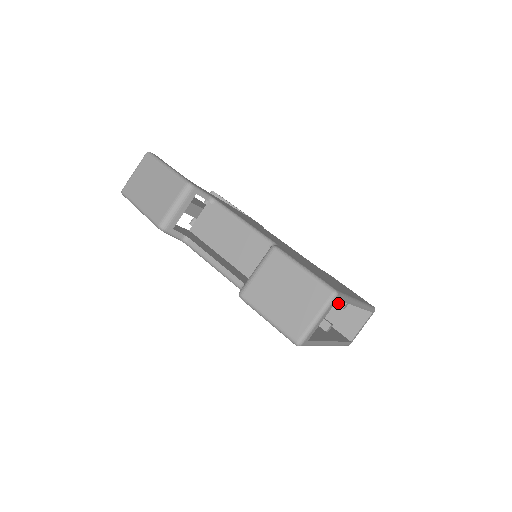
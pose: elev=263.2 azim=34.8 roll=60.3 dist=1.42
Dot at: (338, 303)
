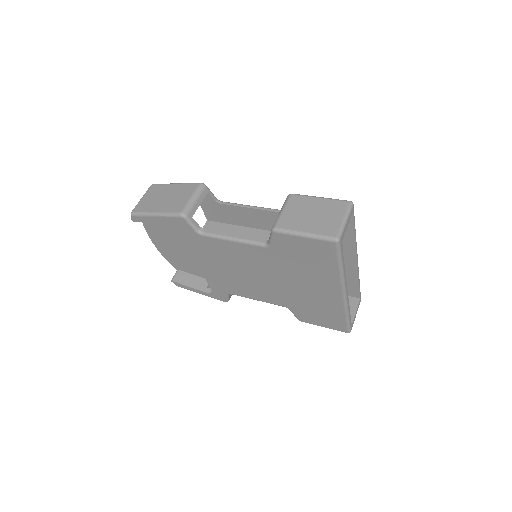
Dot at: occluded
